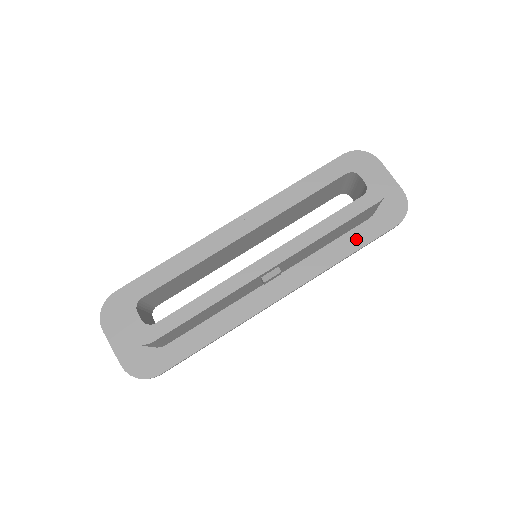
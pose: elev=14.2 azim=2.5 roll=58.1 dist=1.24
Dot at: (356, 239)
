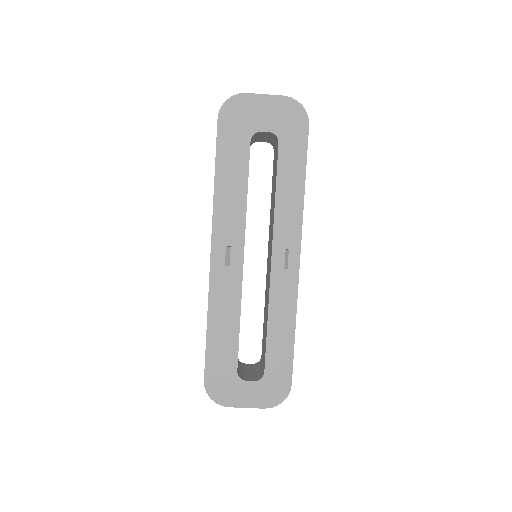
Dot at: (296, 166)
